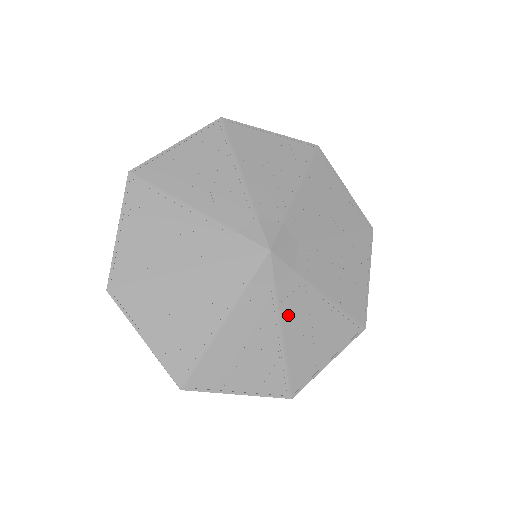
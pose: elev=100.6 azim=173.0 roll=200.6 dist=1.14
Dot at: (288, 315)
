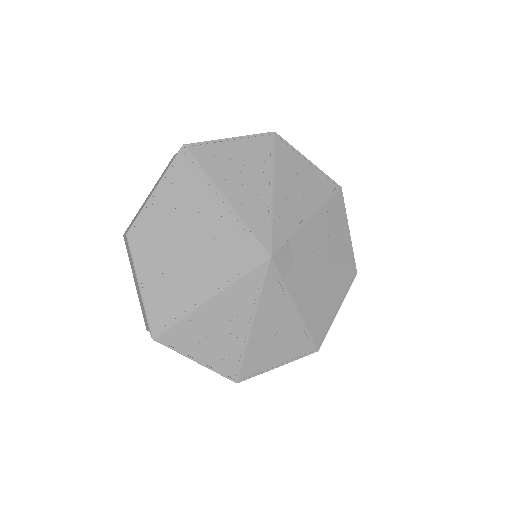
Dot at: (298, 296)
